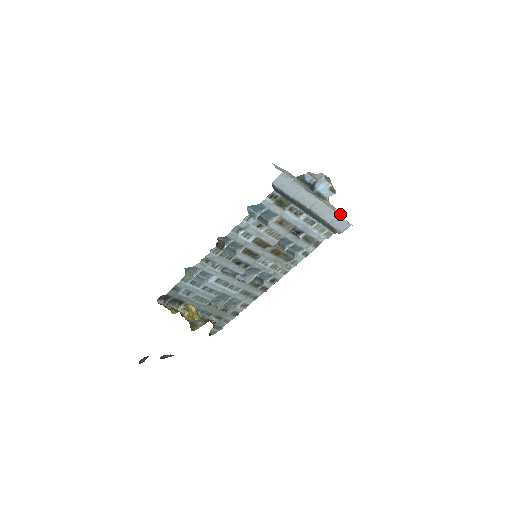
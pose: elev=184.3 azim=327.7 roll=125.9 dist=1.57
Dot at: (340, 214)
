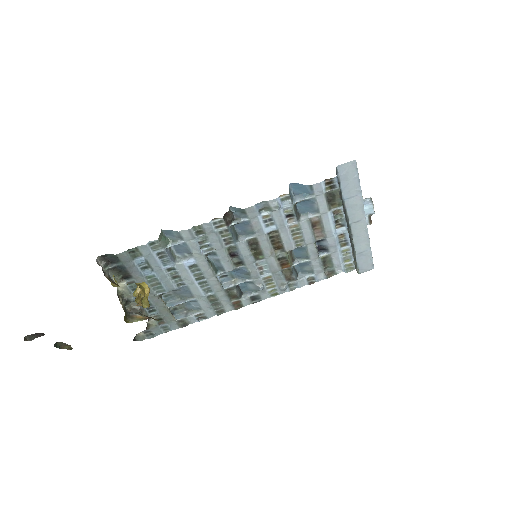
Dot at: occluded
